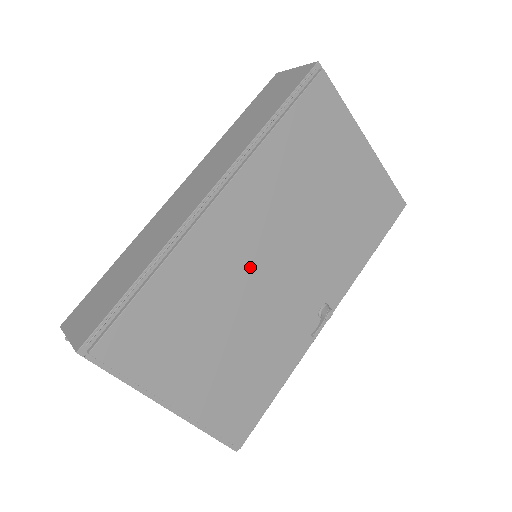
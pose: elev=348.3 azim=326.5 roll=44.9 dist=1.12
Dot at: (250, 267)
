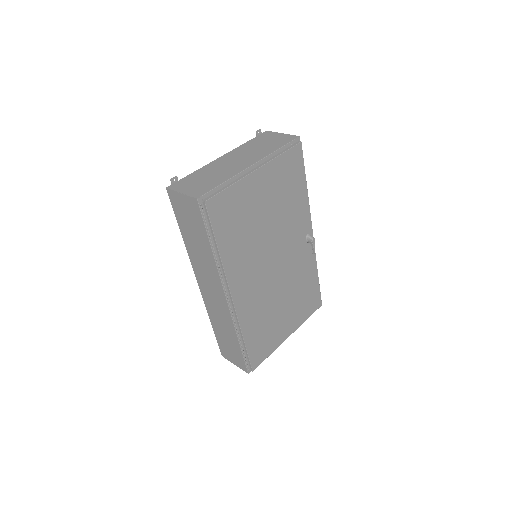
Dot at: (267, 285)
